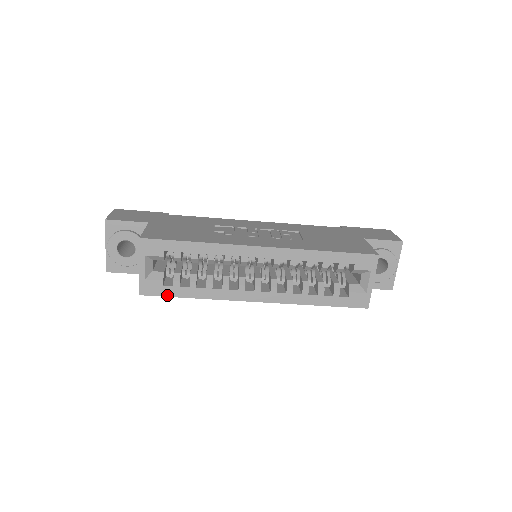
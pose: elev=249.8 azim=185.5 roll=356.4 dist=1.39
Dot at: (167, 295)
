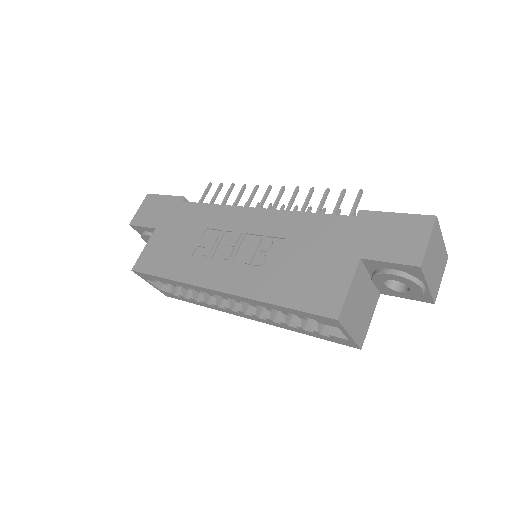
Dot at: (182, 300)
